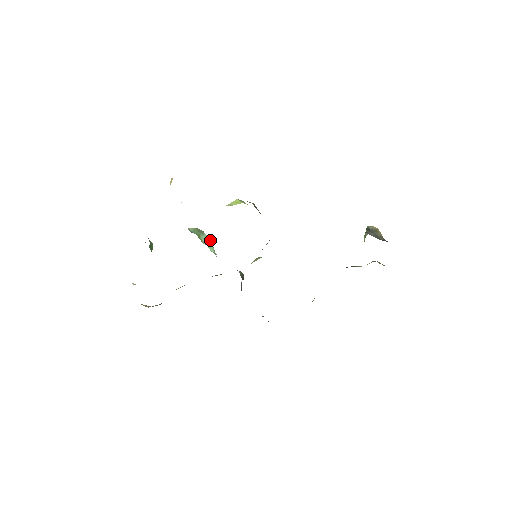
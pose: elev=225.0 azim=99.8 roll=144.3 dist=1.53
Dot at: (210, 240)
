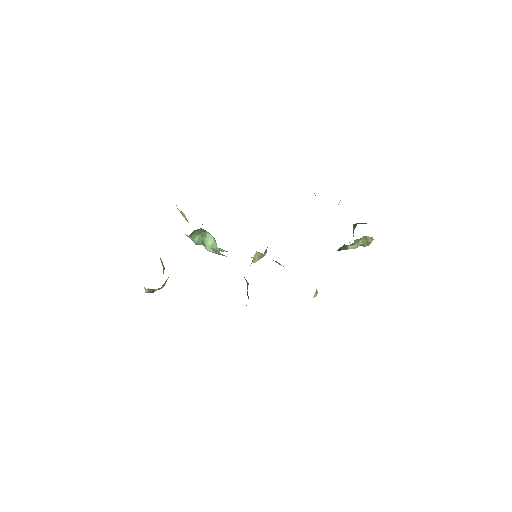
Dot at: (212, 236)
